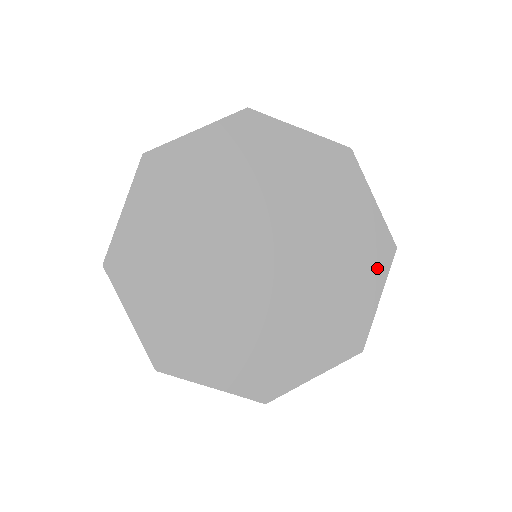
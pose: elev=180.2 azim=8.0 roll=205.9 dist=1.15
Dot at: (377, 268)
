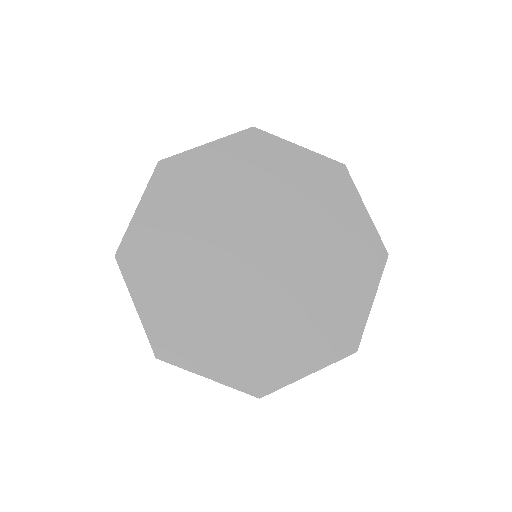
Dot at: (329, 351)
